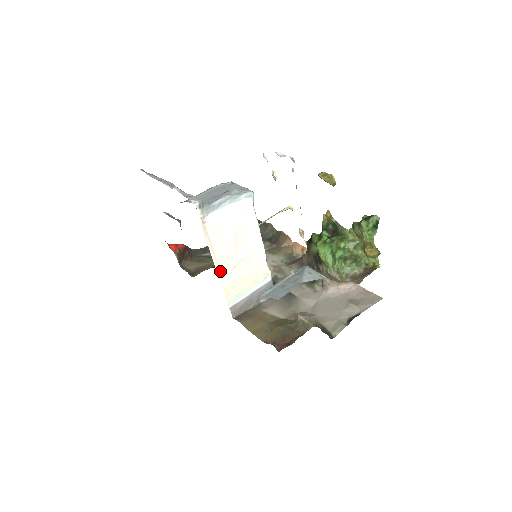
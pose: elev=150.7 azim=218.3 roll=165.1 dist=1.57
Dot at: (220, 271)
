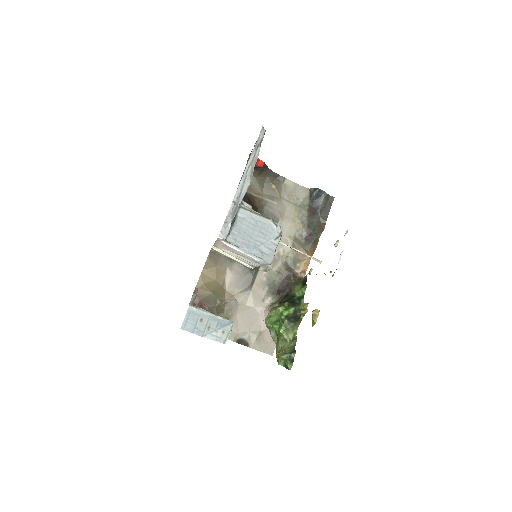
Dot at: (217, 245)
